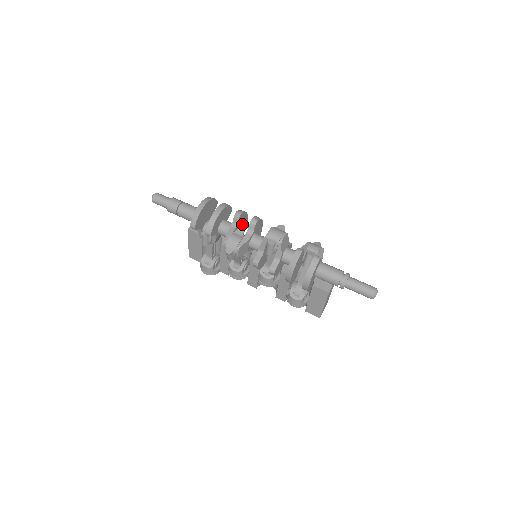
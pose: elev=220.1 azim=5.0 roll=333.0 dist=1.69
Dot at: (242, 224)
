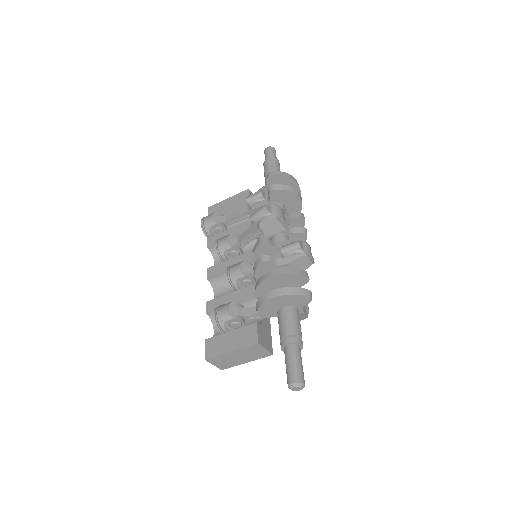
Dot at: occluded
